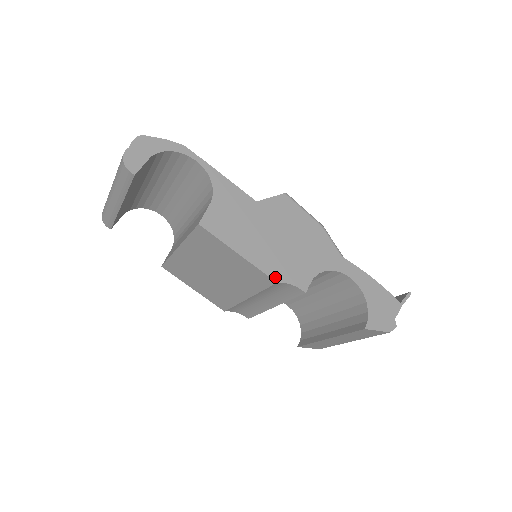
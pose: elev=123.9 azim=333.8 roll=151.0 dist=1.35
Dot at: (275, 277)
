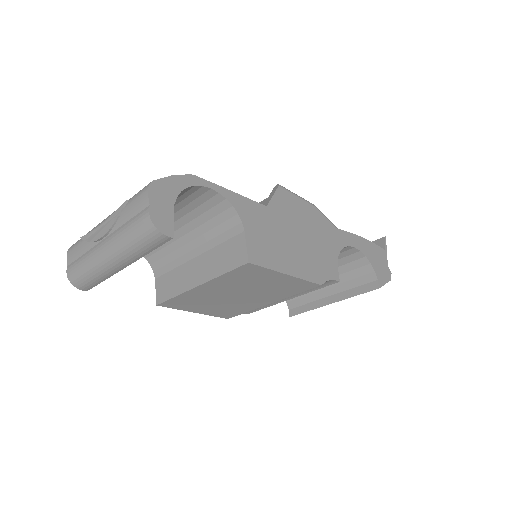
Dot at: (318, 281)
